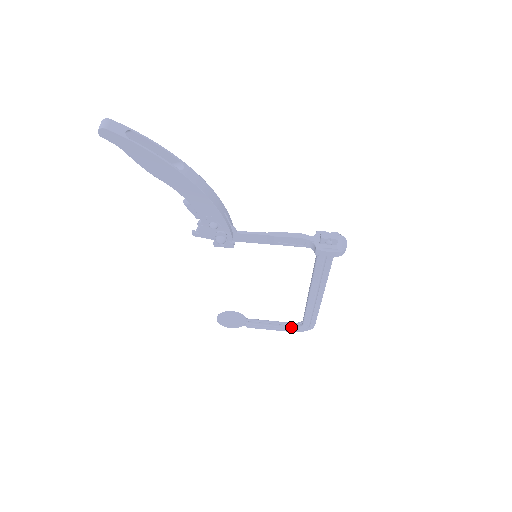
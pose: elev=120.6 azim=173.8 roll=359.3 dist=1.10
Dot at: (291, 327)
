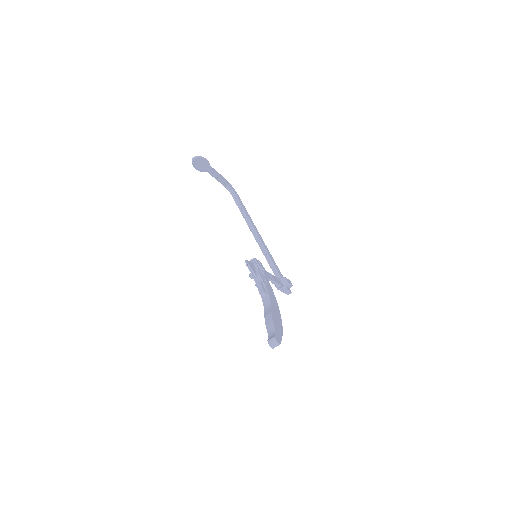
Dot at: (225, 187)
